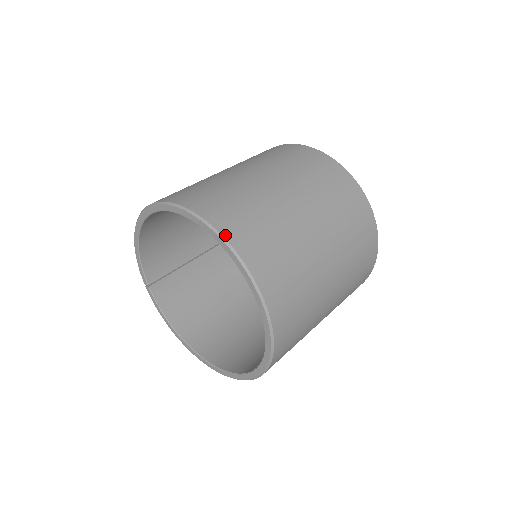
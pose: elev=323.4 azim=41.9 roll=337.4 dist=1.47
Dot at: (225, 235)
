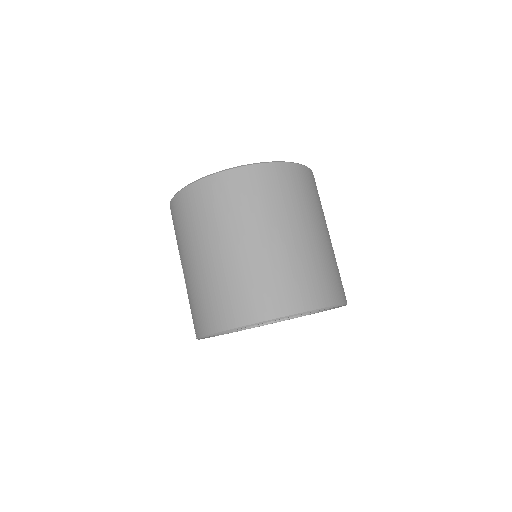
Dot at: (342, 302)
